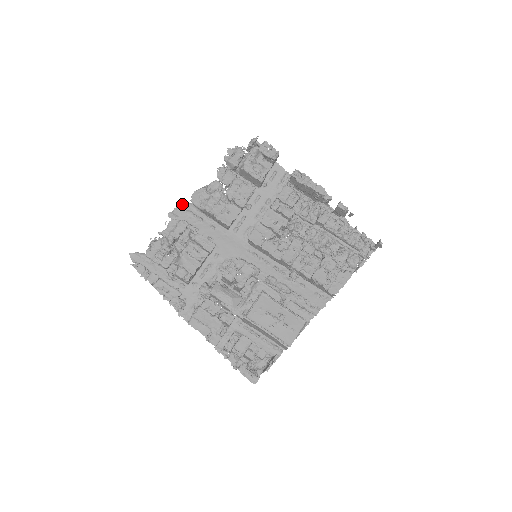
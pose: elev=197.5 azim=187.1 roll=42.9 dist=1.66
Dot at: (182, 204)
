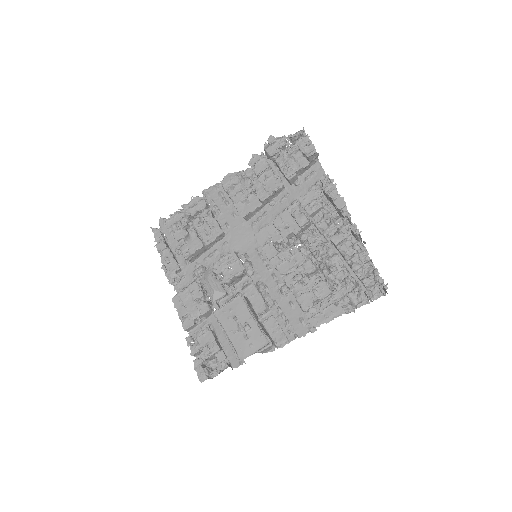
Dot at: (218, 184)
